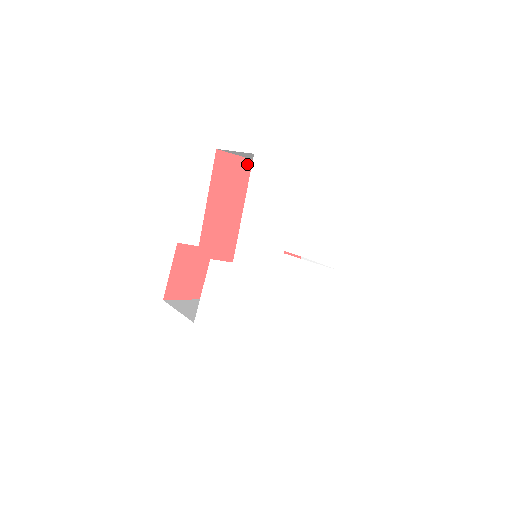
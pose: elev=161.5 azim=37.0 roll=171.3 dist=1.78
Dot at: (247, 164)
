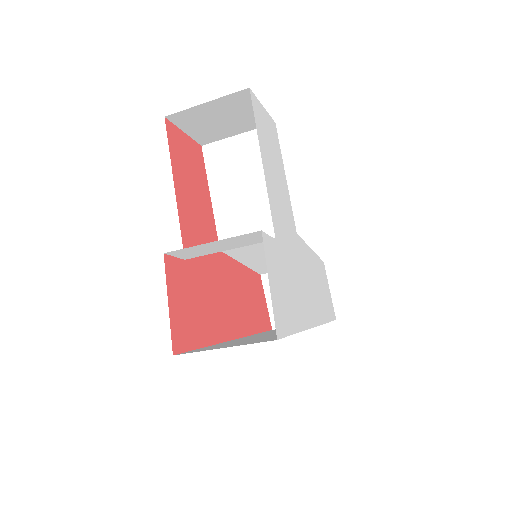
Dot at: (194, 147)
